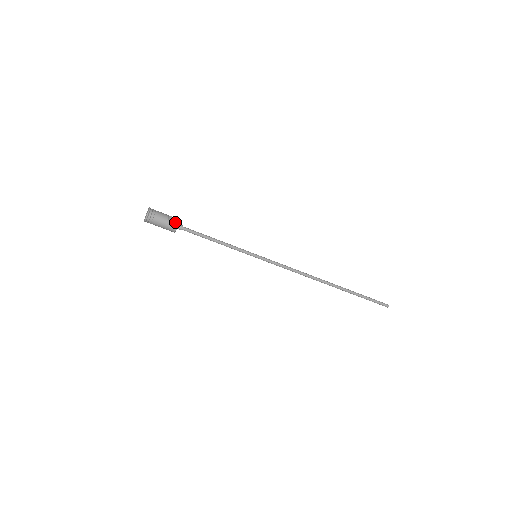
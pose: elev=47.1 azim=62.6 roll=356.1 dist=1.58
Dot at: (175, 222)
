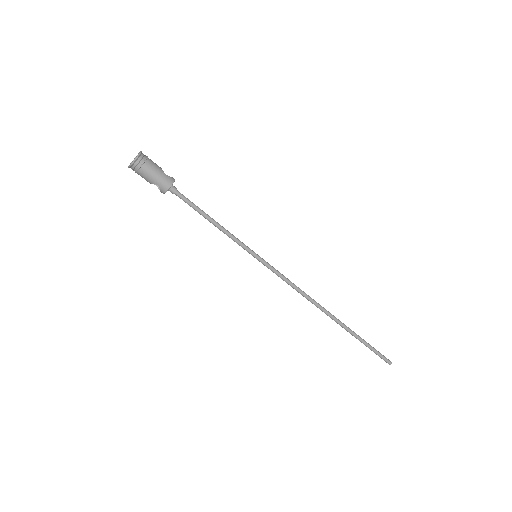
Dot at: (171, 177)
